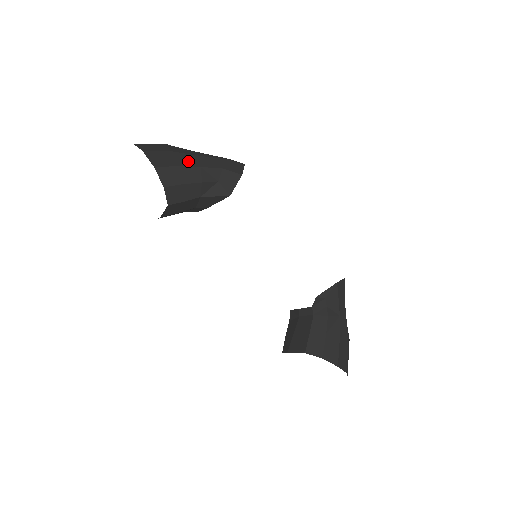
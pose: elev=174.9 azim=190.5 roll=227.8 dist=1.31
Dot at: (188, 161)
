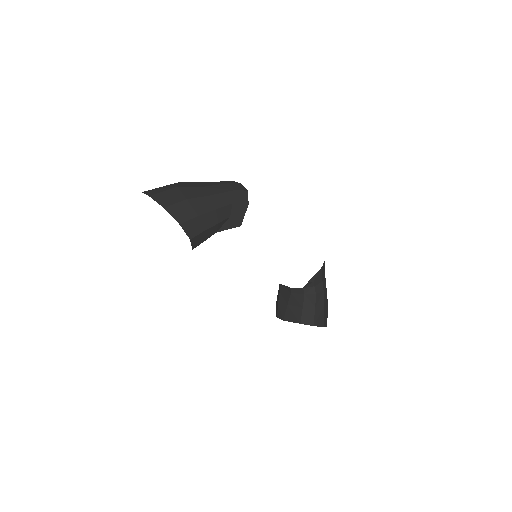
Dot at: (204, 206)
